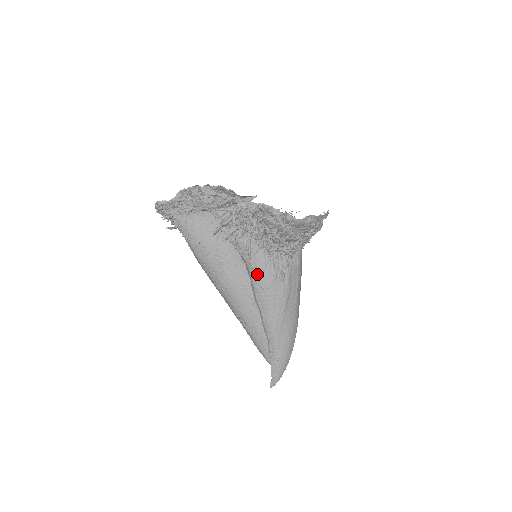
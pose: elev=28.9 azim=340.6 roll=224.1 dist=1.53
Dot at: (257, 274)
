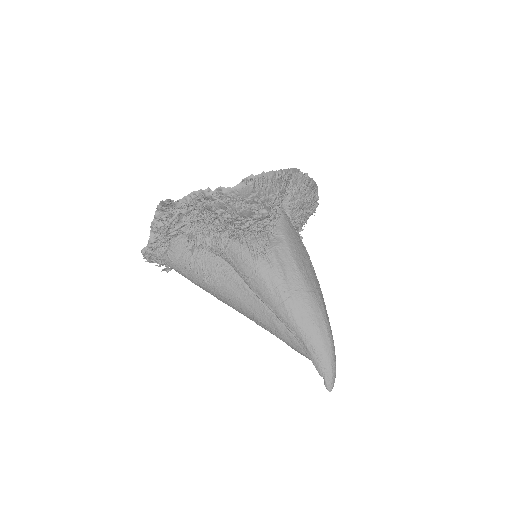
Dot at: (239, 266)
